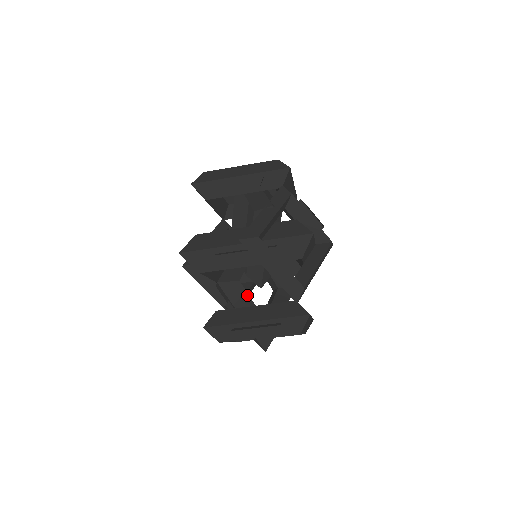
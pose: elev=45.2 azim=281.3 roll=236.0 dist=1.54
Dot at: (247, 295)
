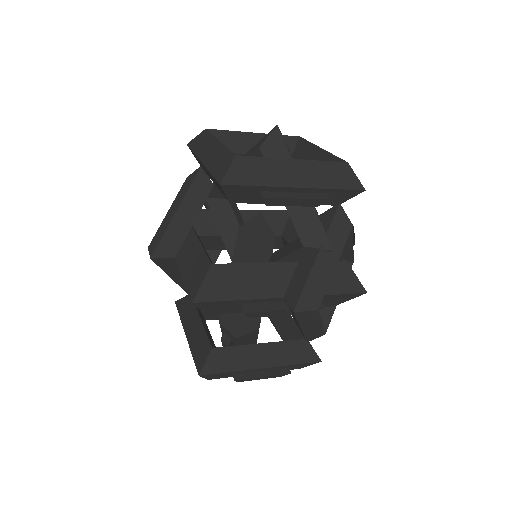
Dot at: (257, 334)
